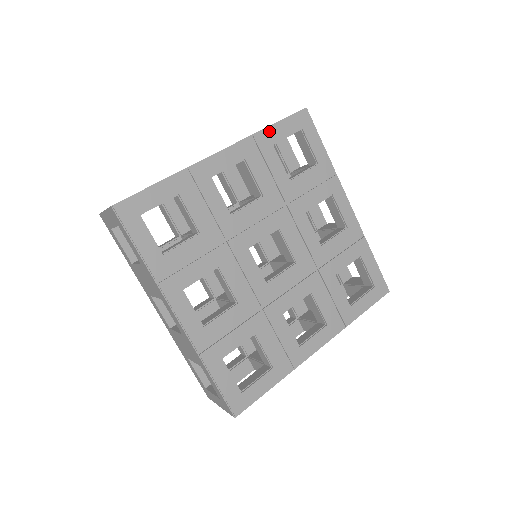
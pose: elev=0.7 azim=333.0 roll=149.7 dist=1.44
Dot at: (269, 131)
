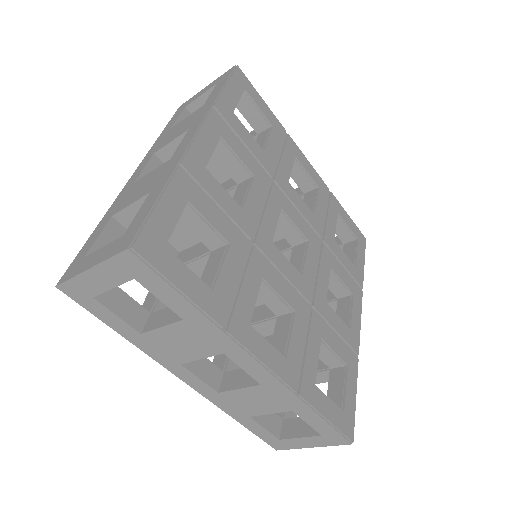
Dot at: (340, 207)
